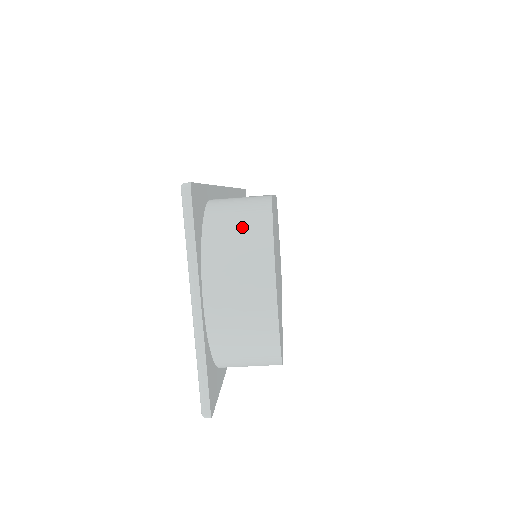
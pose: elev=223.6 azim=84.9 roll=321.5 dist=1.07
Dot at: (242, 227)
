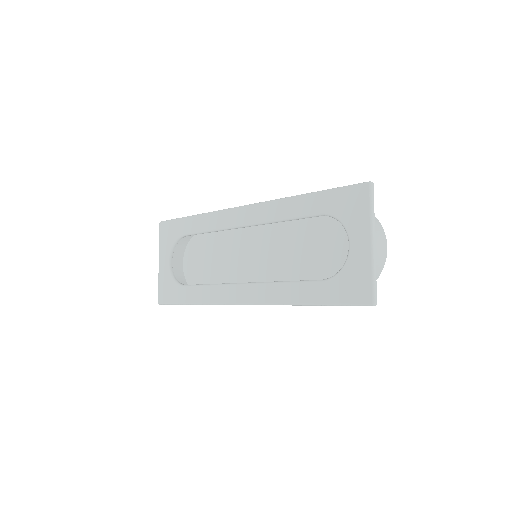
Dot at: occluded
